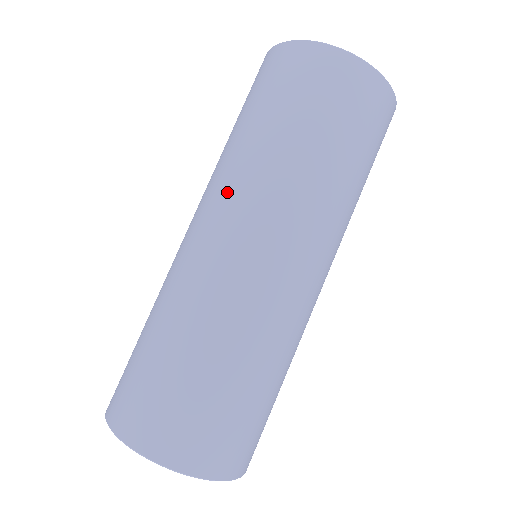
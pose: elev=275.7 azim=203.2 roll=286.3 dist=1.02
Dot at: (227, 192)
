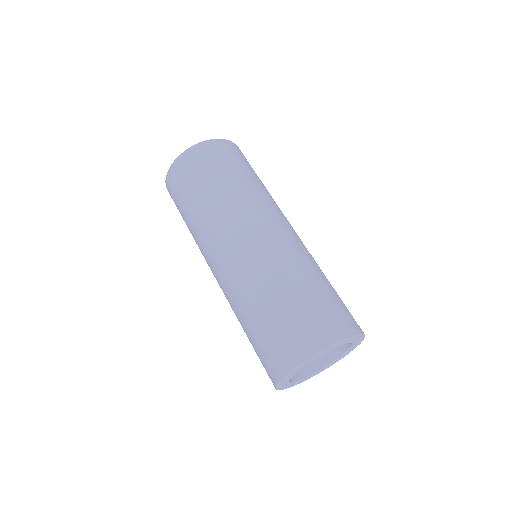
Dot at: (204, 256)
